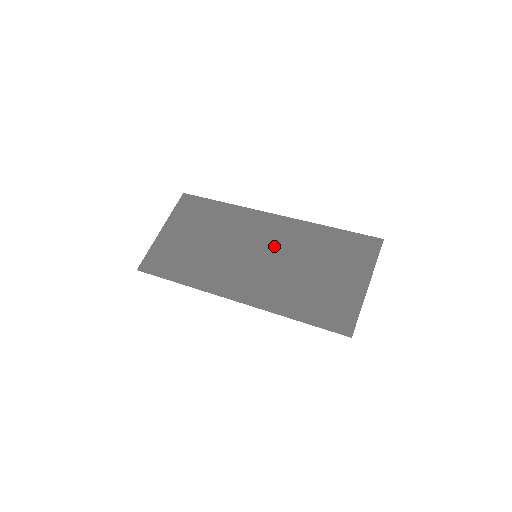
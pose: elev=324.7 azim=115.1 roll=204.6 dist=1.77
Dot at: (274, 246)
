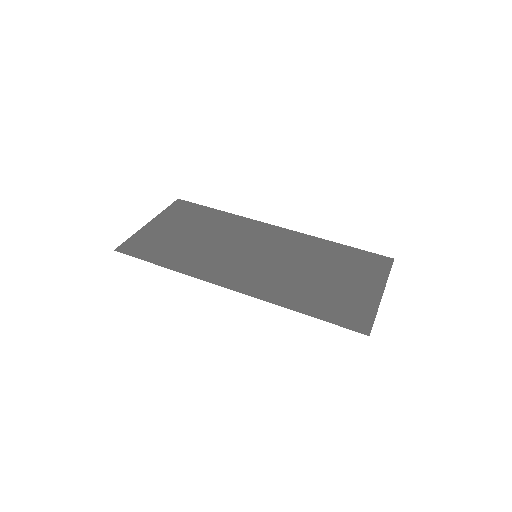
Dot at: (277, 250)
